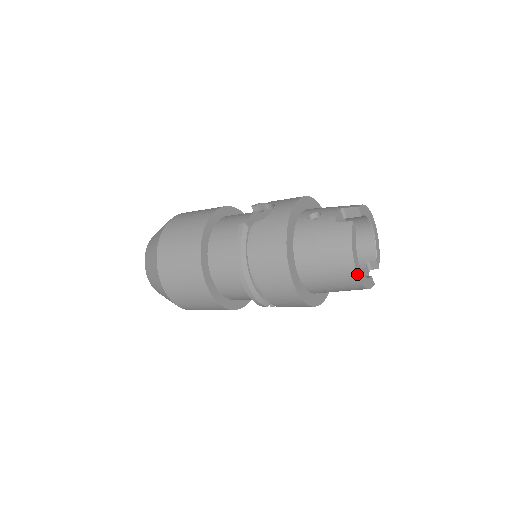
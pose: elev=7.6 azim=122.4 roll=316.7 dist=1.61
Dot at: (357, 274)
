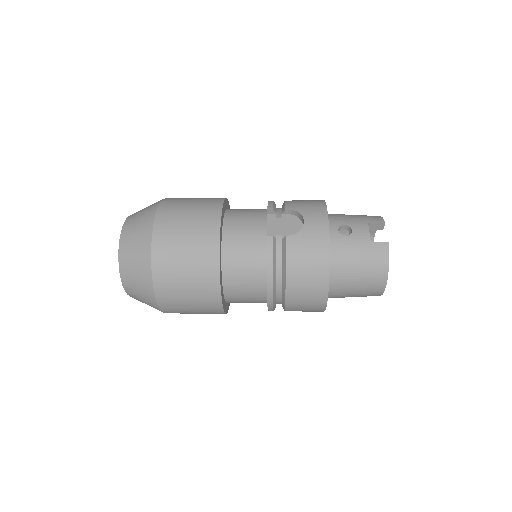
Dot at: occluded
